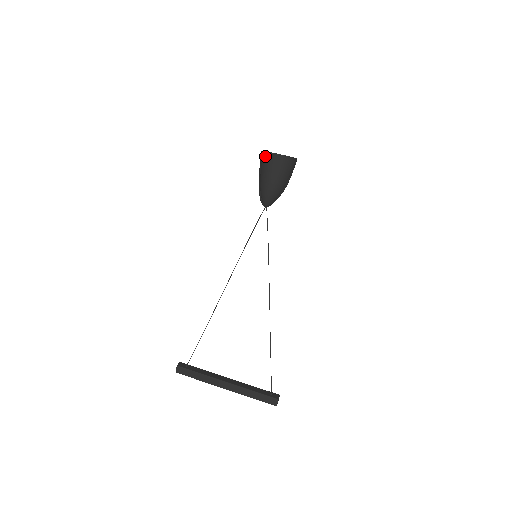
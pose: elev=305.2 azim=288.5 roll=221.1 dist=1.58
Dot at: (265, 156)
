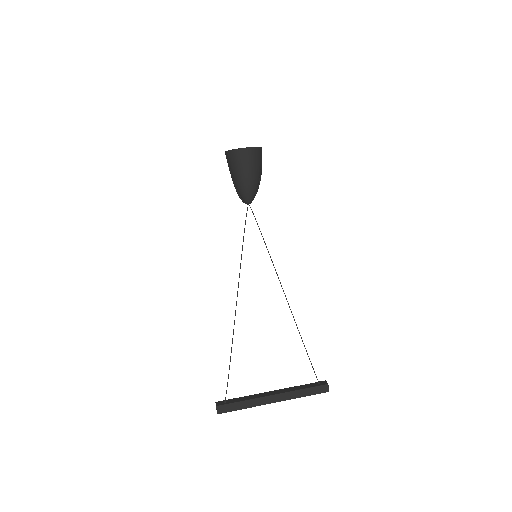
Dot at: (235, 153)
